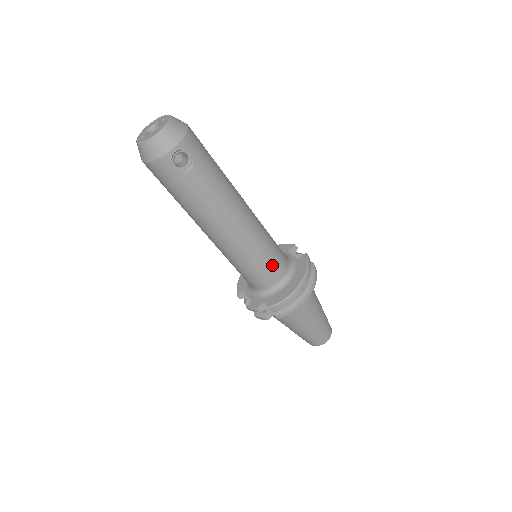
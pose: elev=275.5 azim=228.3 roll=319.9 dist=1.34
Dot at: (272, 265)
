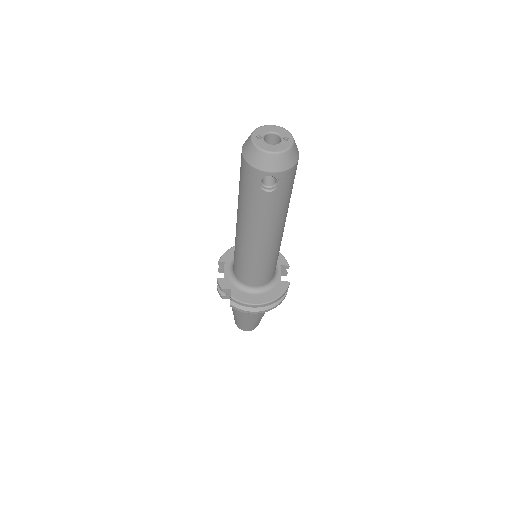
Dot at: (260, 276)
